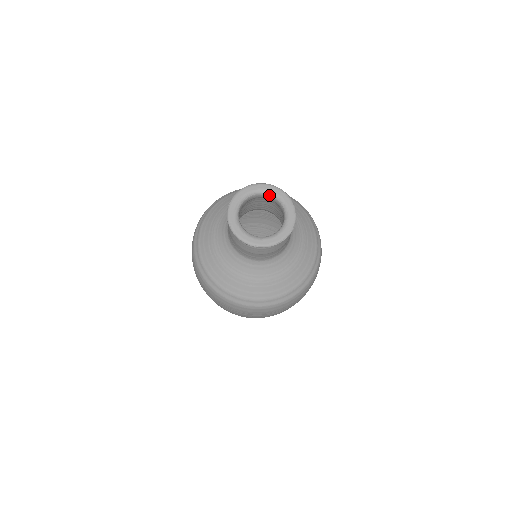
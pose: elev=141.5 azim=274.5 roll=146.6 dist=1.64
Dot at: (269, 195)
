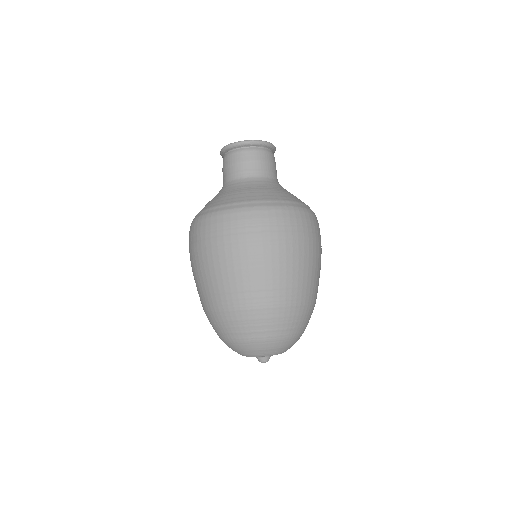
Dot at: occluded
